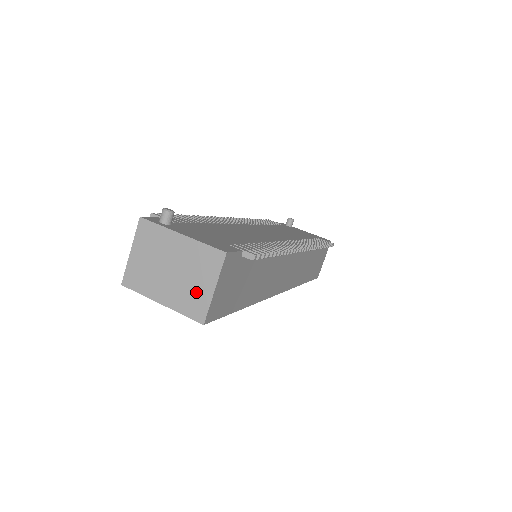
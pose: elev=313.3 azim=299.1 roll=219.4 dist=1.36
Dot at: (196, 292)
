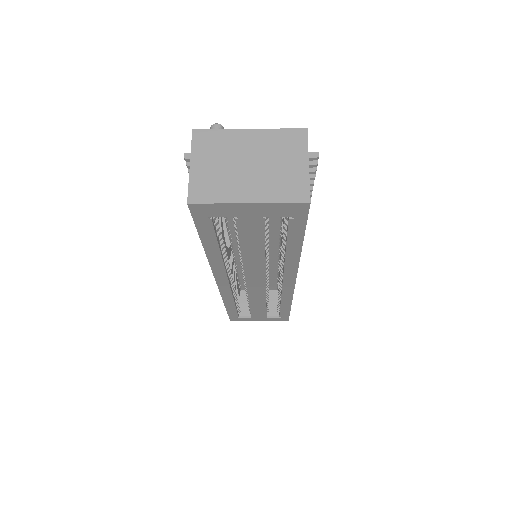
Dot at: (288, 175)
